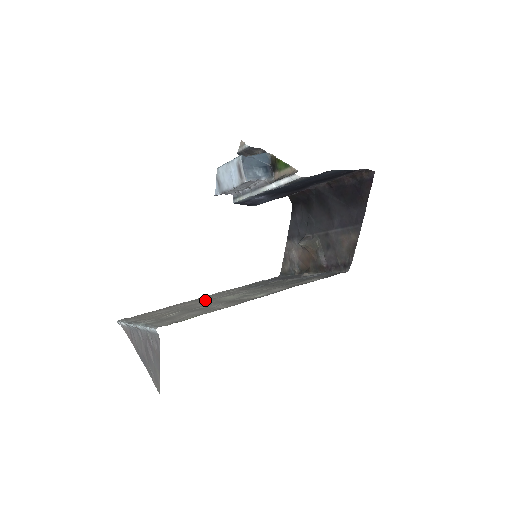
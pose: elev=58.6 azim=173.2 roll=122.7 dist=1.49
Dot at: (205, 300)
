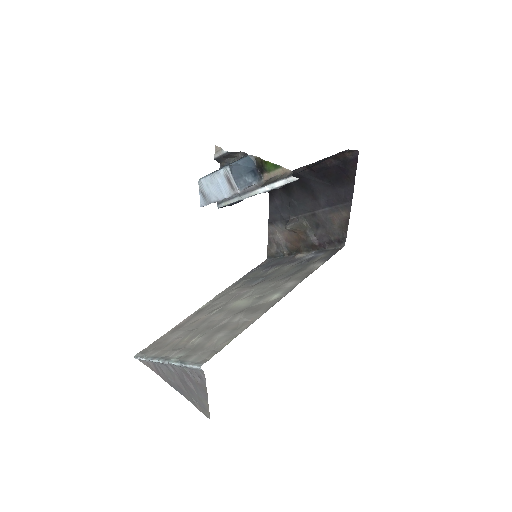
Dot at: (215, 310)
